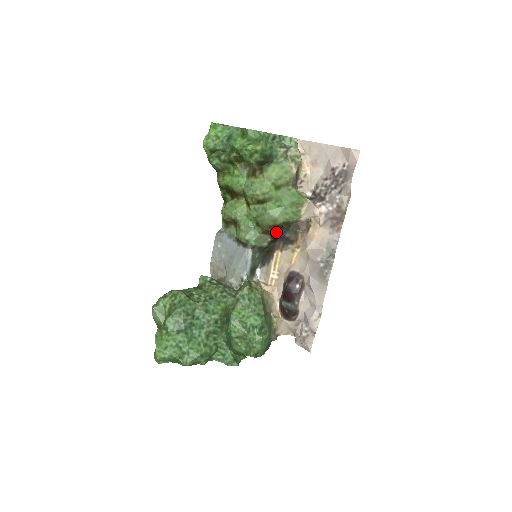
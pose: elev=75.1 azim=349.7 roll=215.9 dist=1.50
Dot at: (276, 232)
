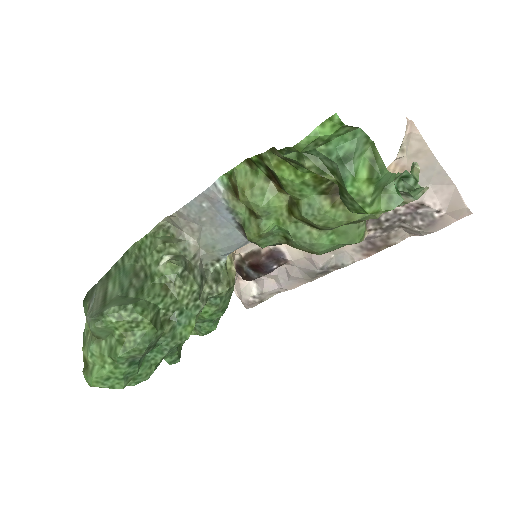
Dot at: occluded
